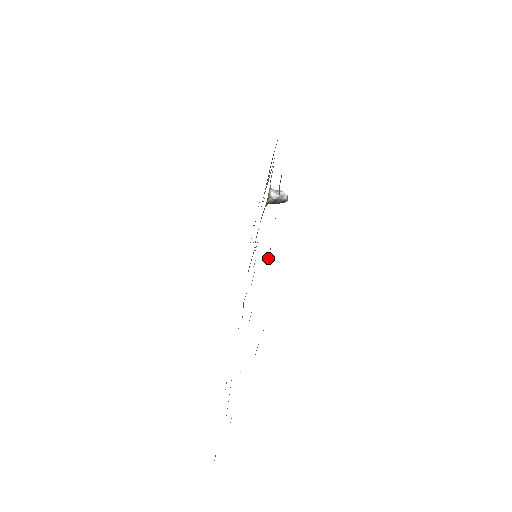
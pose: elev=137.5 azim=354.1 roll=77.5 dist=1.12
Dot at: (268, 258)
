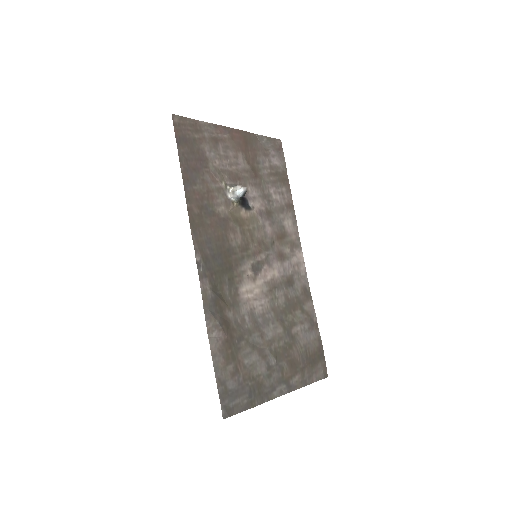
Dot at: (220, 334)
